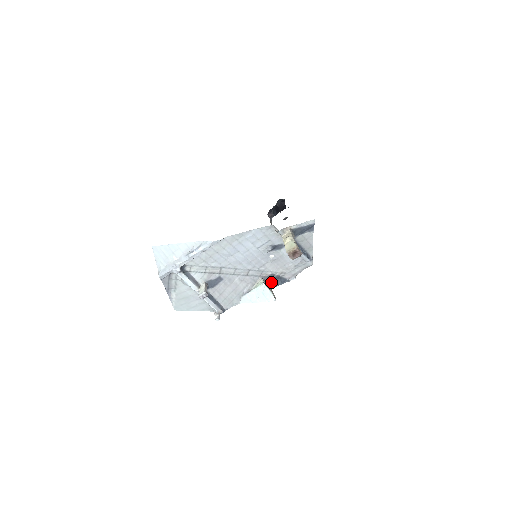
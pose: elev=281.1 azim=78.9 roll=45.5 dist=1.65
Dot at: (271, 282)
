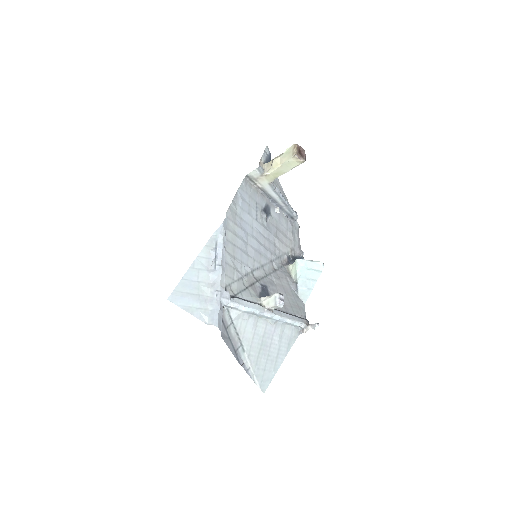
Dot at: occluded
